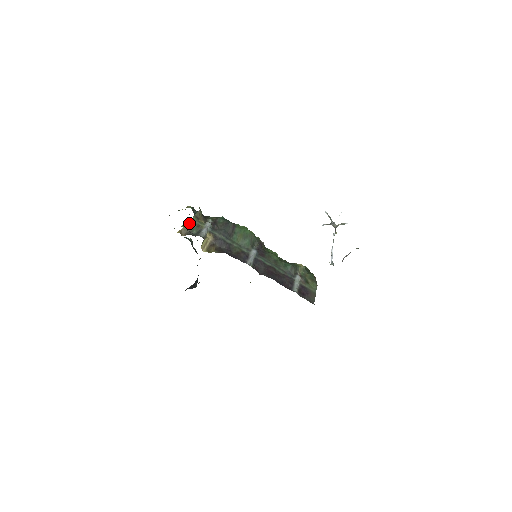
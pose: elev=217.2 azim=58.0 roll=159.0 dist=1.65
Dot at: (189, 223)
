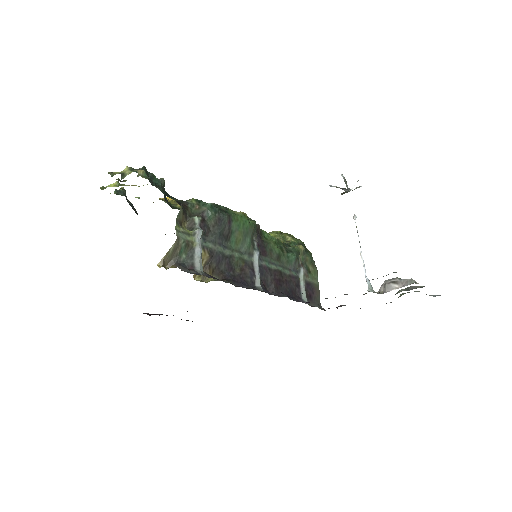
Dot at: (174, 244)
